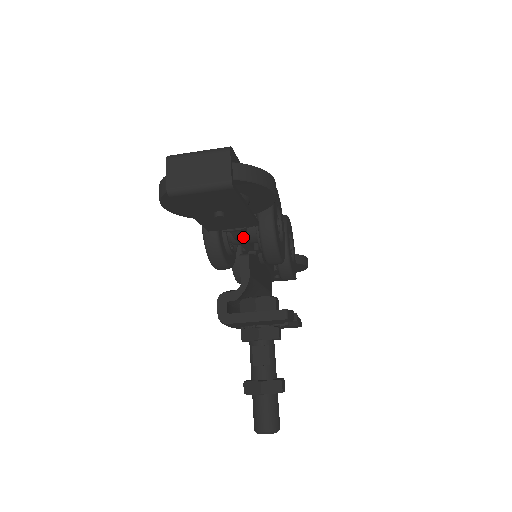
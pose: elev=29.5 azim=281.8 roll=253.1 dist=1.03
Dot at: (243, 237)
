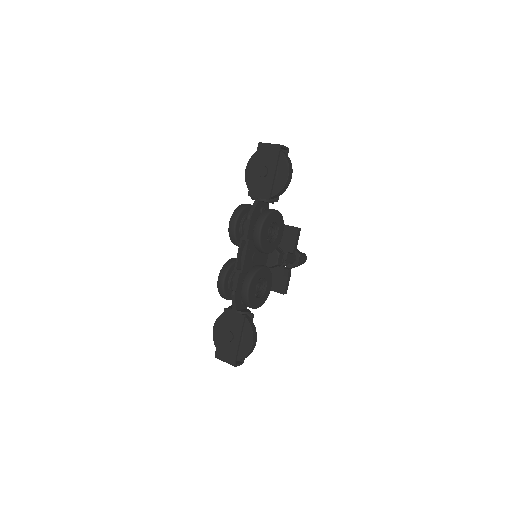
Dot at: occluded
